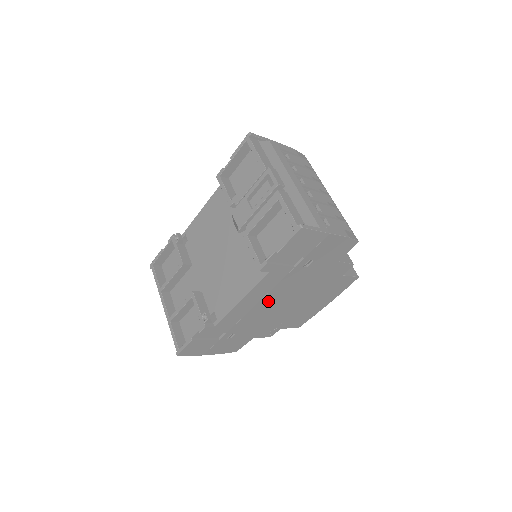
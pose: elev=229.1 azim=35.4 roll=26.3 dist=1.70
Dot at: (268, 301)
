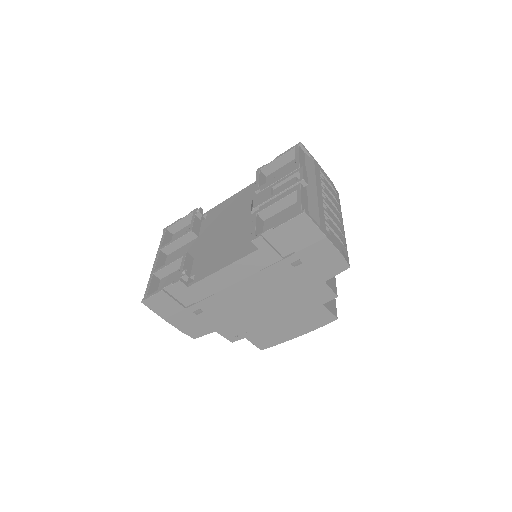
Dot at: (246, 288)
